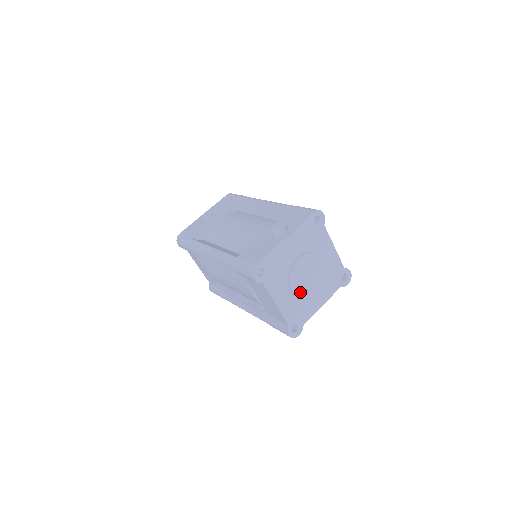
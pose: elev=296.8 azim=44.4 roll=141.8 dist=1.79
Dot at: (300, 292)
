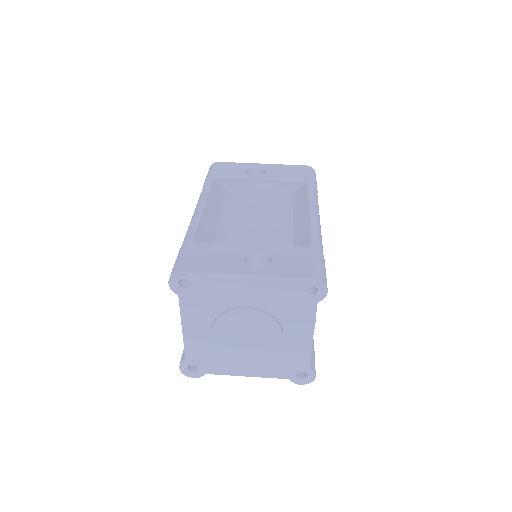
Dot at: (222, 342)
